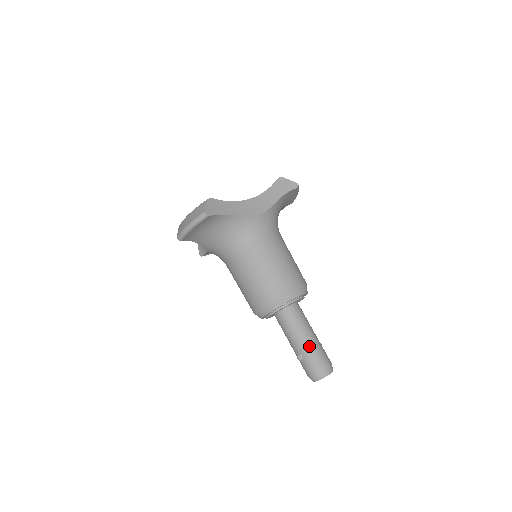
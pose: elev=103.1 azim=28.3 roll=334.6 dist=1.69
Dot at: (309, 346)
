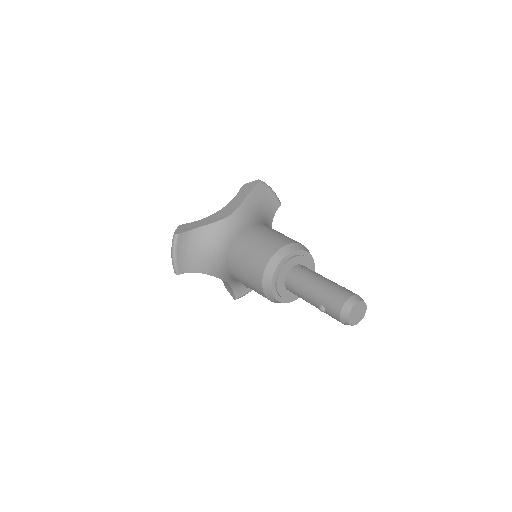
Dot at: (322, 290)
